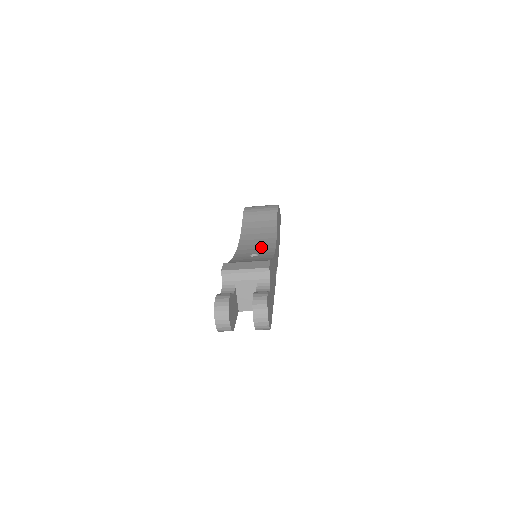
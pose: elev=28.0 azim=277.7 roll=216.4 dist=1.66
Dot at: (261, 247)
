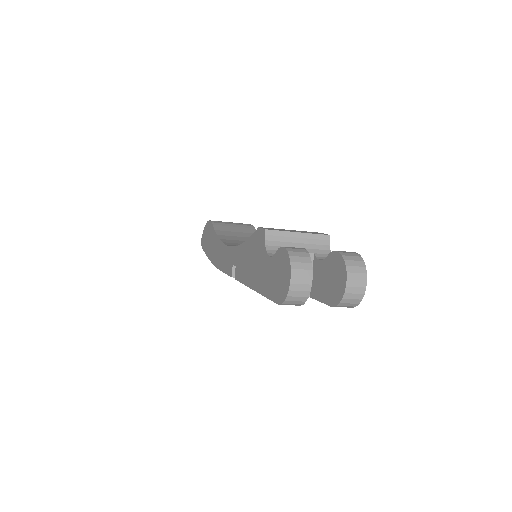
Dot at: occluded
